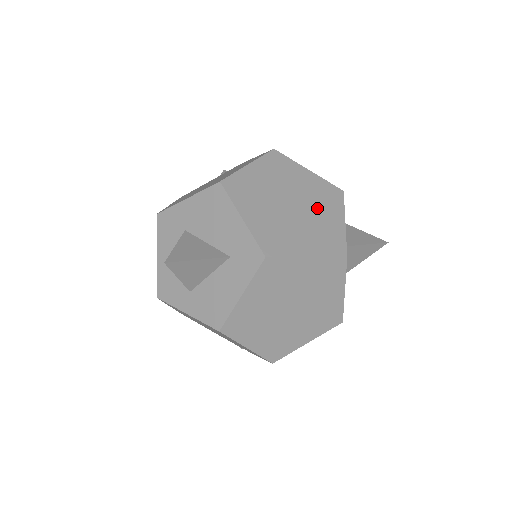
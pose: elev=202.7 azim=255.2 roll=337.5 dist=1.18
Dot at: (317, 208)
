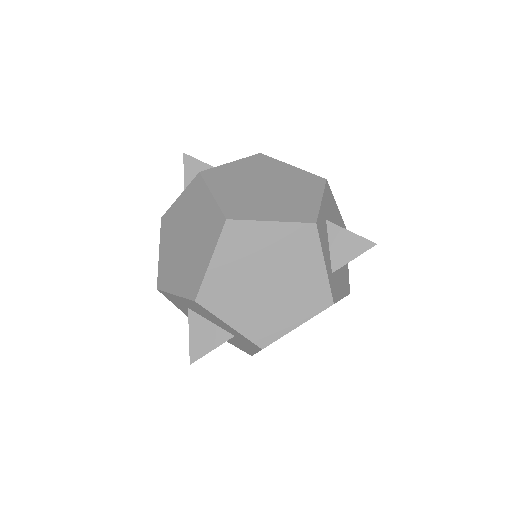
Dot at: (293, 267)
